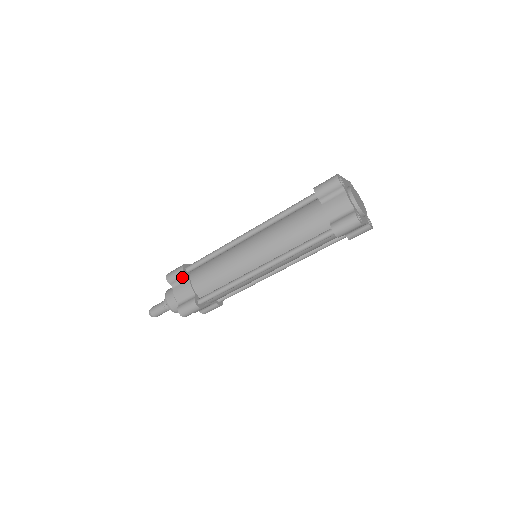
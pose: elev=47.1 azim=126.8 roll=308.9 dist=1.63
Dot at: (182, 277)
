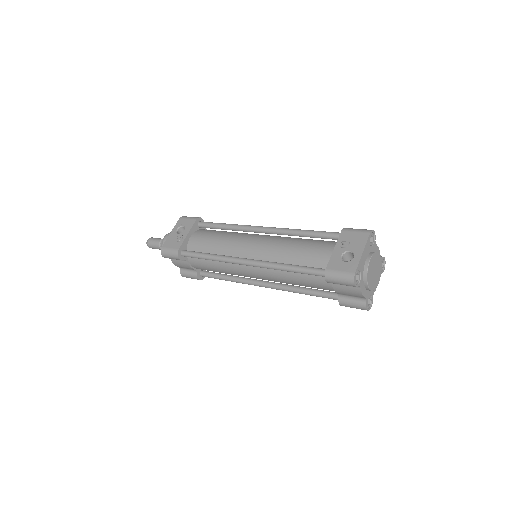
Dot at: occluded
